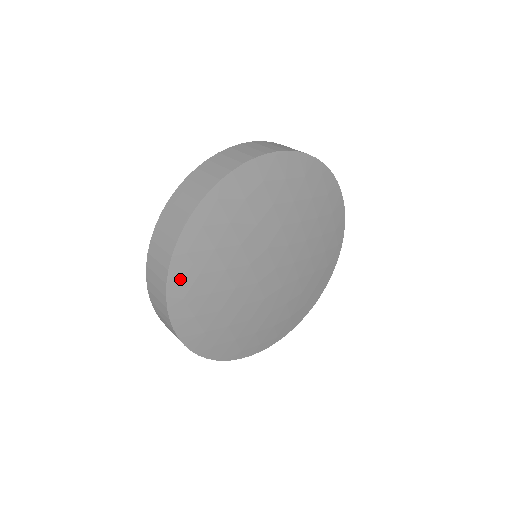
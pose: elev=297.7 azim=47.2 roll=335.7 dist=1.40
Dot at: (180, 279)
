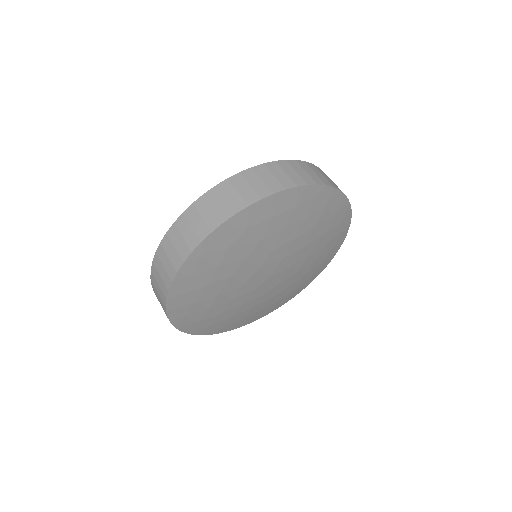
Dot at: (178, 309)
